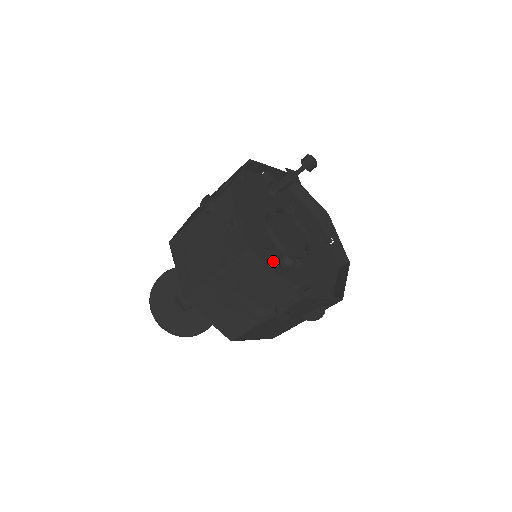
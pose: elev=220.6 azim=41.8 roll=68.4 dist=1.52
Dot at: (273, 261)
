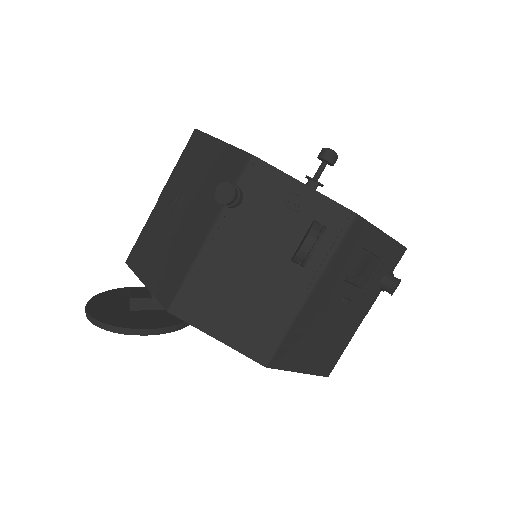
Dot at: occluded
